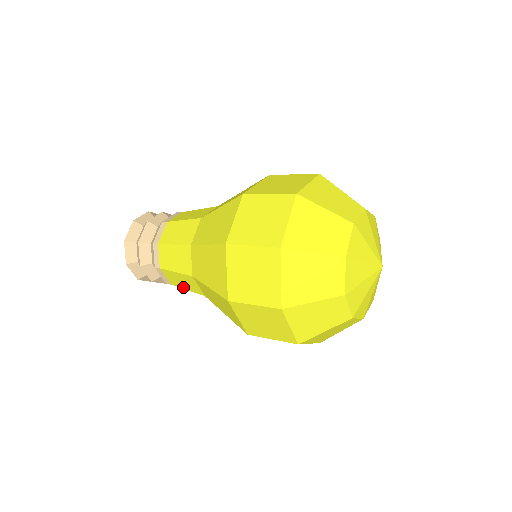
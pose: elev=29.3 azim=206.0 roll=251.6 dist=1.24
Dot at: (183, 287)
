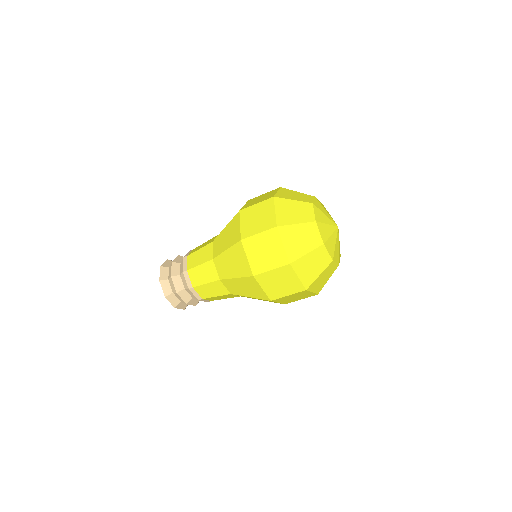
Dot at: (212, 296)
